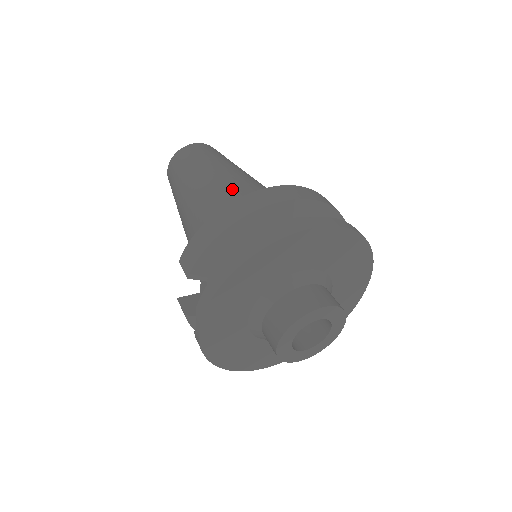
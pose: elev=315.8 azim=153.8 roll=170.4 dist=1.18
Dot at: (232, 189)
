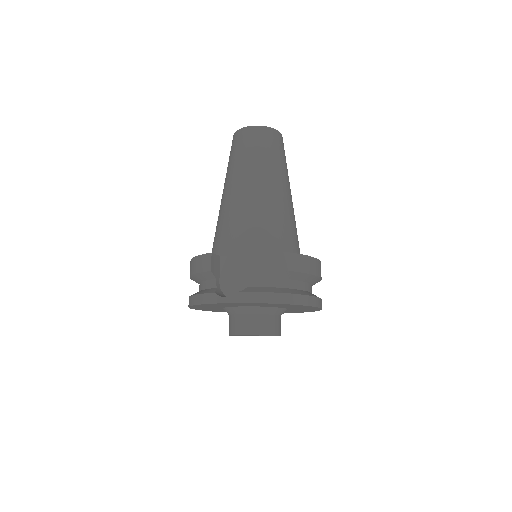
Dot at: (290, 219)
